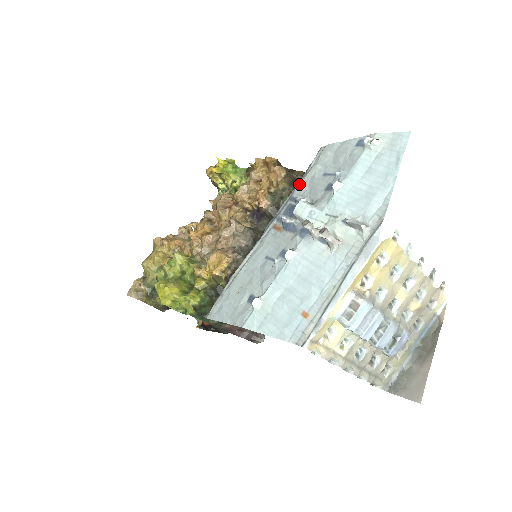
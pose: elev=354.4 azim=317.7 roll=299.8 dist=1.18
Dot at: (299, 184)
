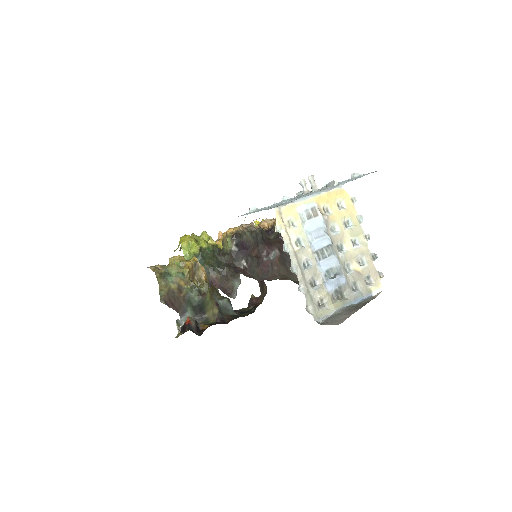
Dot at: occluded
